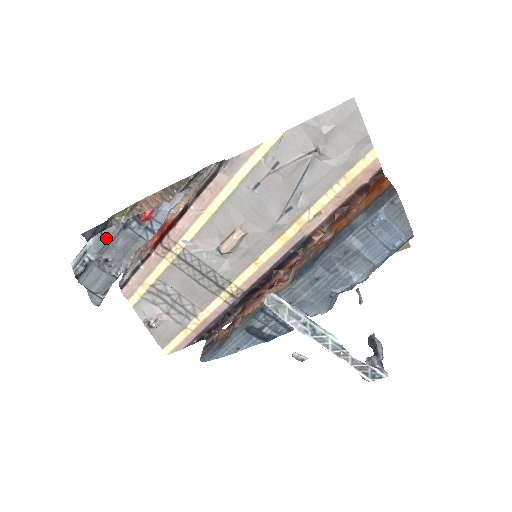
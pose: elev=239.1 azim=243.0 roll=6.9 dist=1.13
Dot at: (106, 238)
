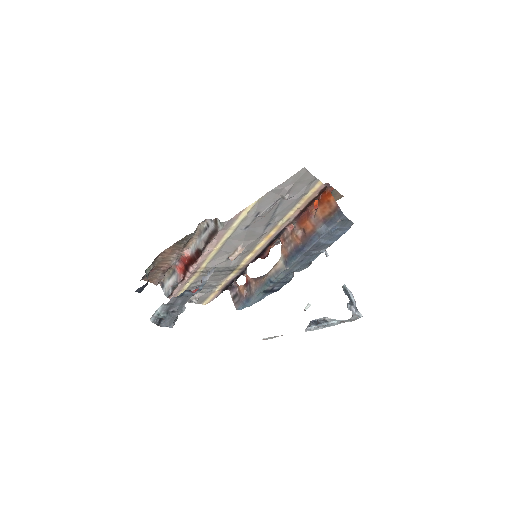
Dot at: (170, 304)
